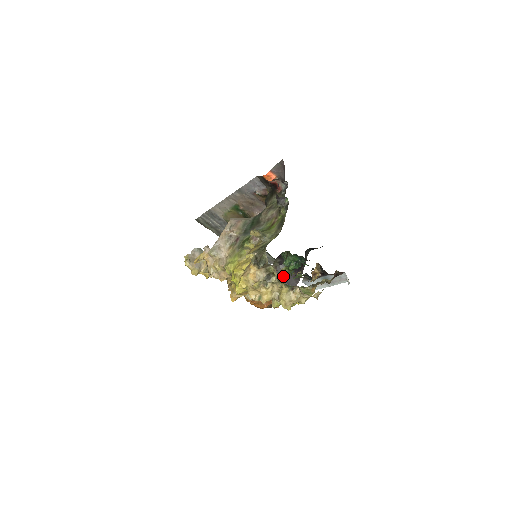
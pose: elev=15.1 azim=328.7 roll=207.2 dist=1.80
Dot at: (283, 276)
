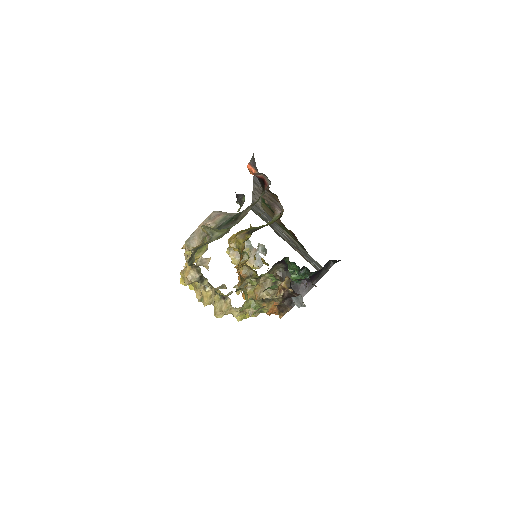
Dot at: occluded
